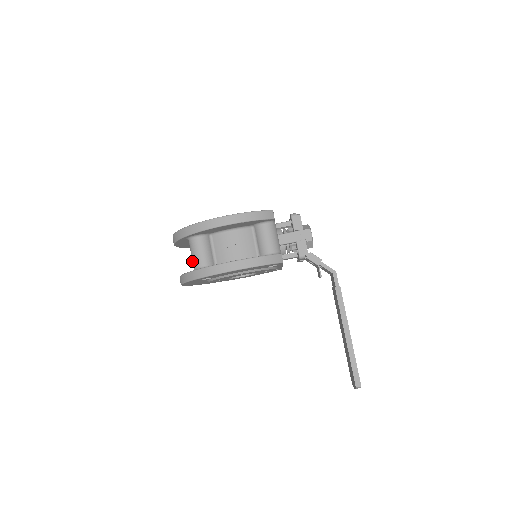
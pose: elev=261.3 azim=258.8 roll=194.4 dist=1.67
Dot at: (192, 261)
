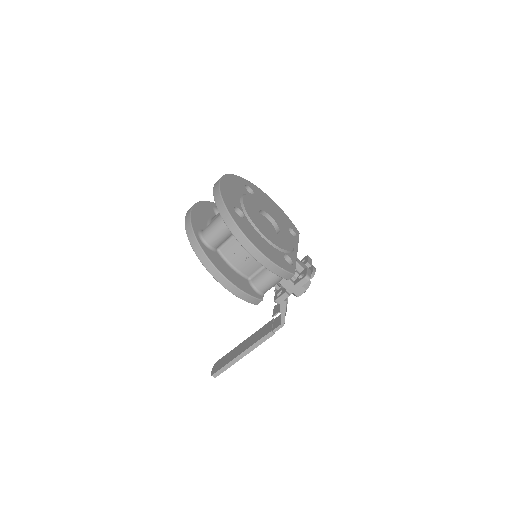
Dot at: (207, 227)
